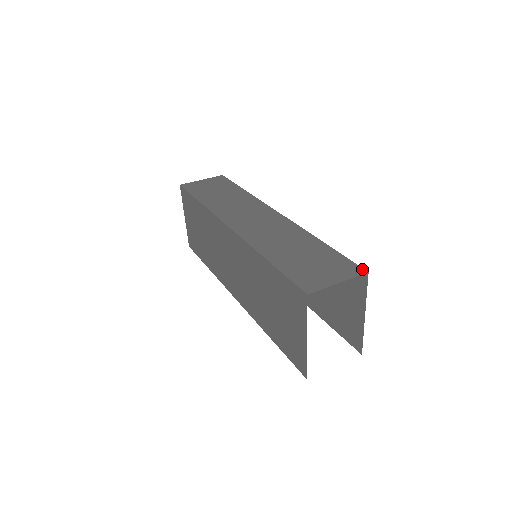
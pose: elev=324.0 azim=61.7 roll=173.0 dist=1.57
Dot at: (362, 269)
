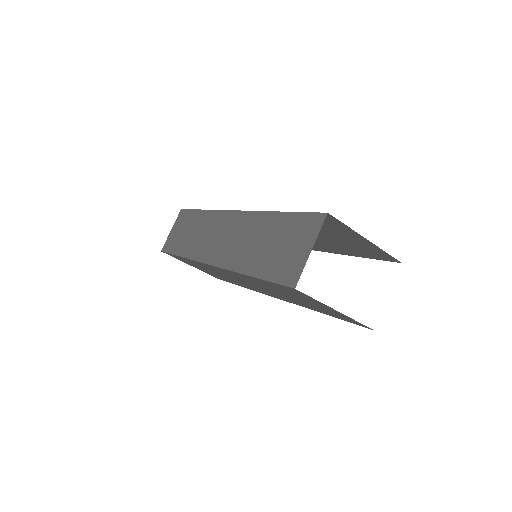
Dot at: (321, 215)
